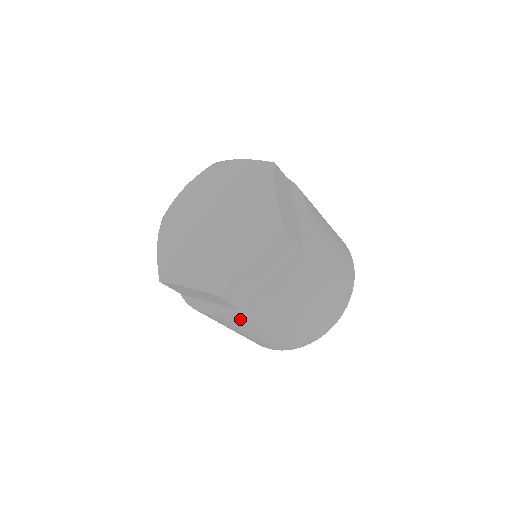
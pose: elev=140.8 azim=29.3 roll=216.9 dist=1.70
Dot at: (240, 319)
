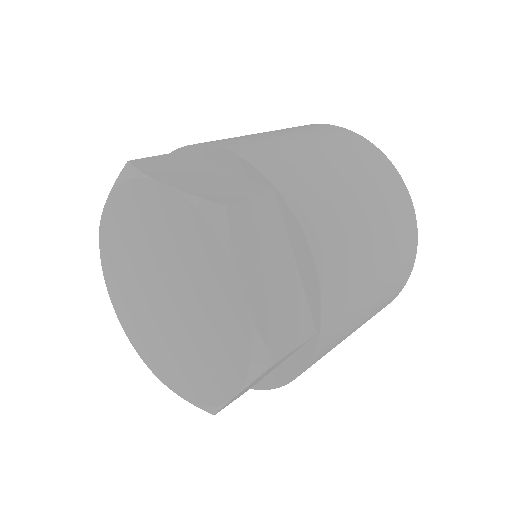
Dot at: occluded
